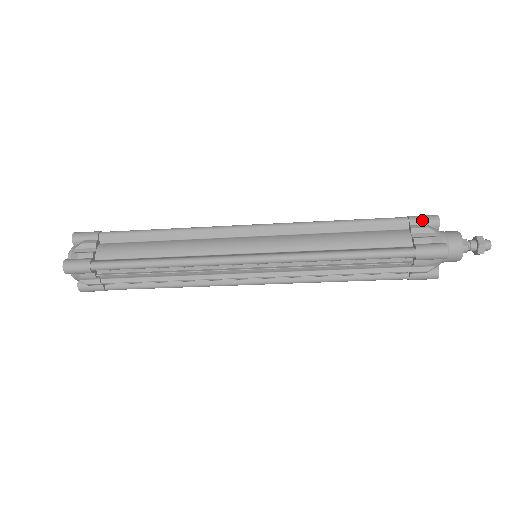
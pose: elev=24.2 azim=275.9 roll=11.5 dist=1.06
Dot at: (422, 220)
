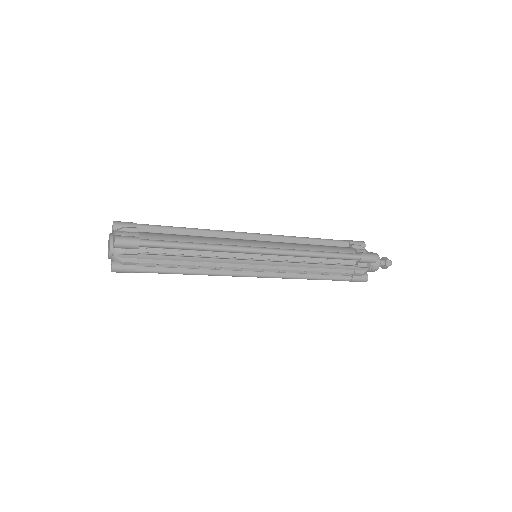
Dot at: (356, 242)
